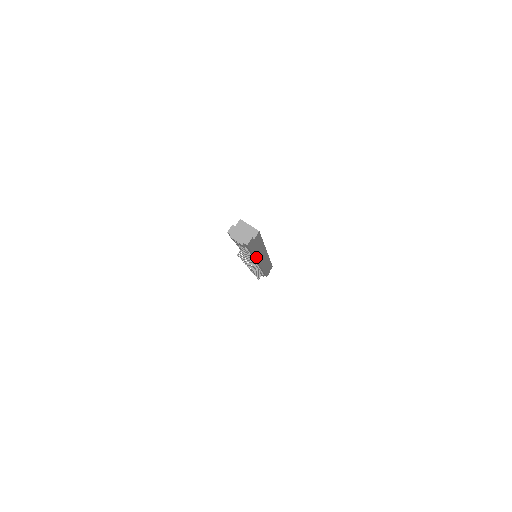
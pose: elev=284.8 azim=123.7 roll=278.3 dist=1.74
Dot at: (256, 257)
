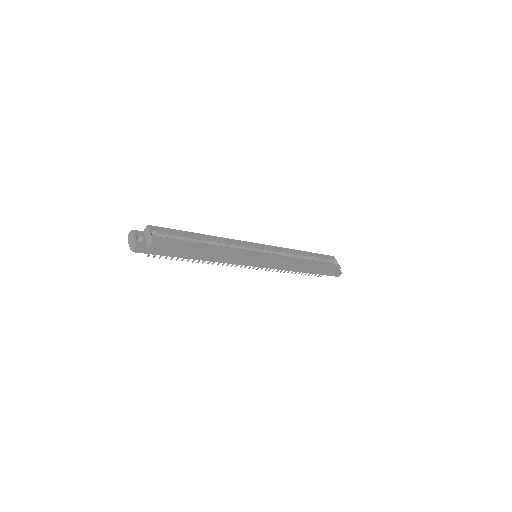
Dot at: (212, 260)
